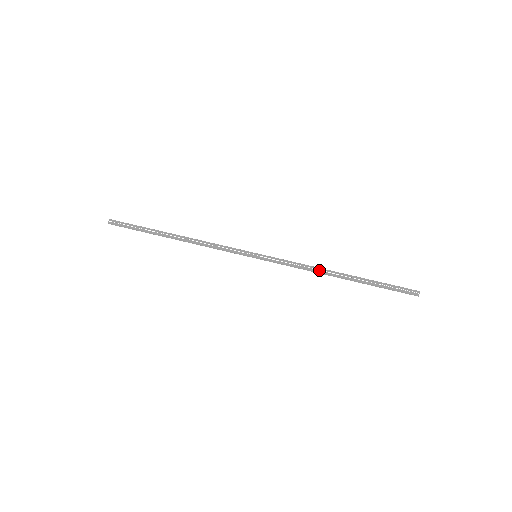
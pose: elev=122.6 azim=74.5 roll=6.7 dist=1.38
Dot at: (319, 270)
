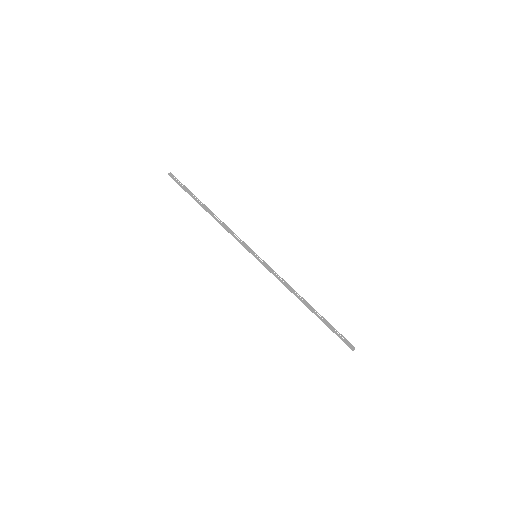
Dot at: (294, 291)
